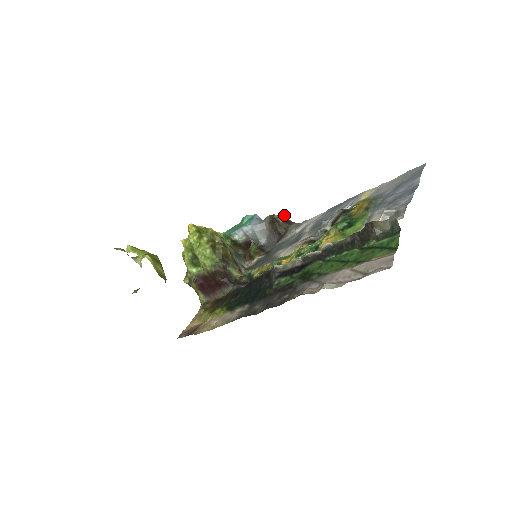
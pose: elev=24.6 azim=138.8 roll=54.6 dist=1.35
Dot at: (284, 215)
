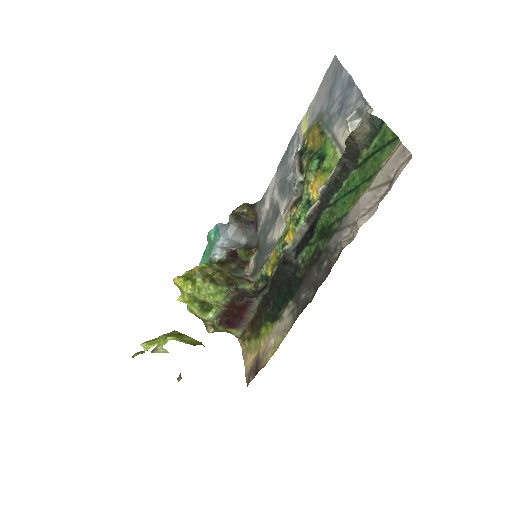
Dot at: (243, 204)
